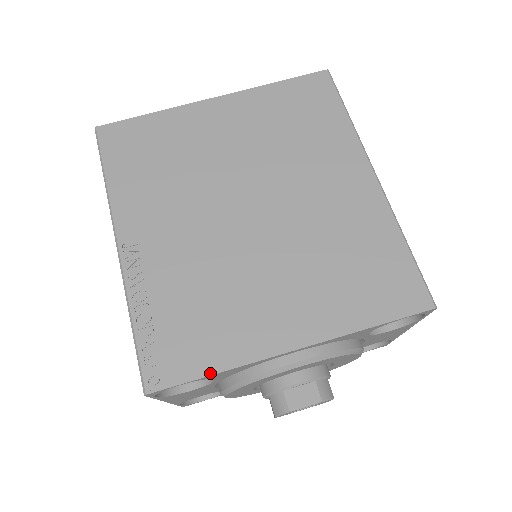
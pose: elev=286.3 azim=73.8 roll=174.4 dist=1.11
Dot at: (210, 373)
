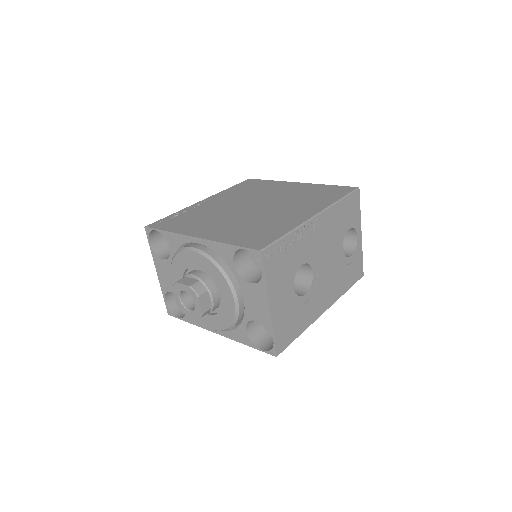
Dot at: (166, 230)
